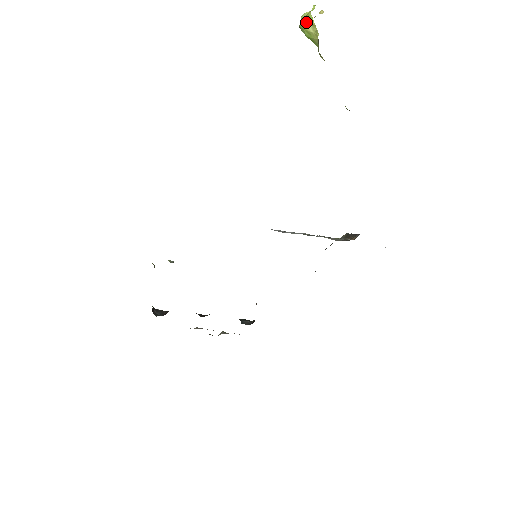
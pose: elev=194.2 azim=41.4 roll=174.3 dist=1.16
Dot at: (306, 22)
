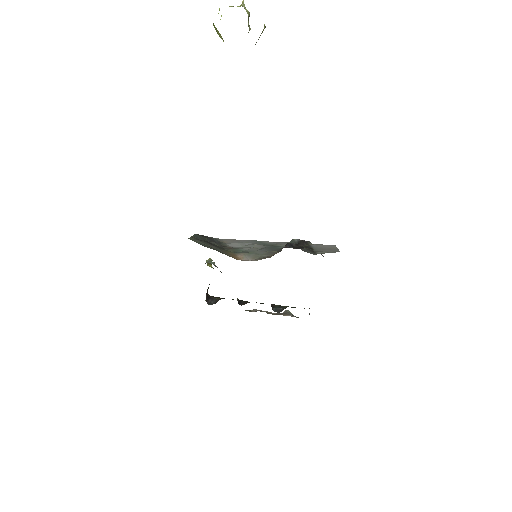
Dot at: (216, 31)
